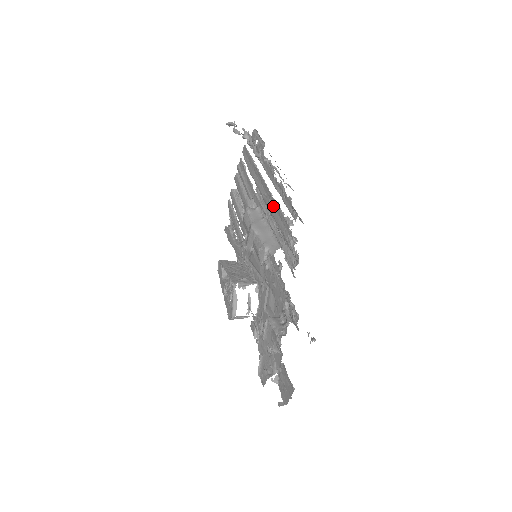
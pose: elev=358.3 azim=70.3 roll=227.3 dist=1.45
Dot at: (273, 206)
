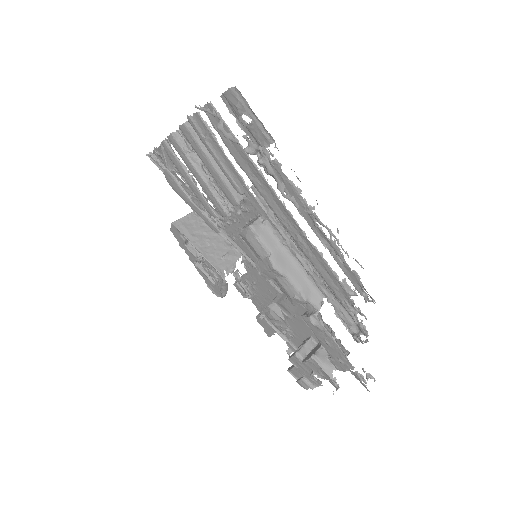
Dot at: (308, 248)
